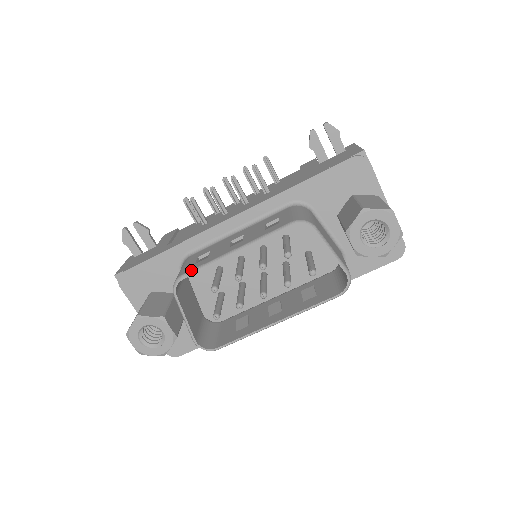
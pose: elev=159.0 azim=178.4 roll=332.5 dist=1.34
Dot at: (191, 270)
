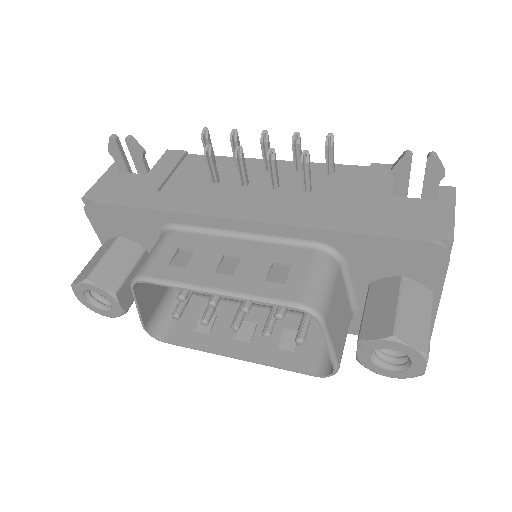
Dot at: (157, 279)
